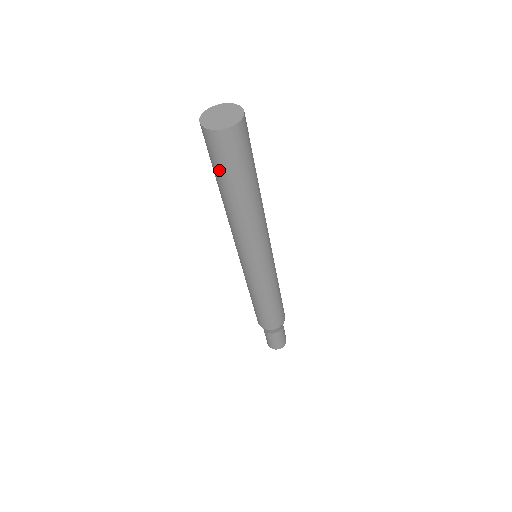
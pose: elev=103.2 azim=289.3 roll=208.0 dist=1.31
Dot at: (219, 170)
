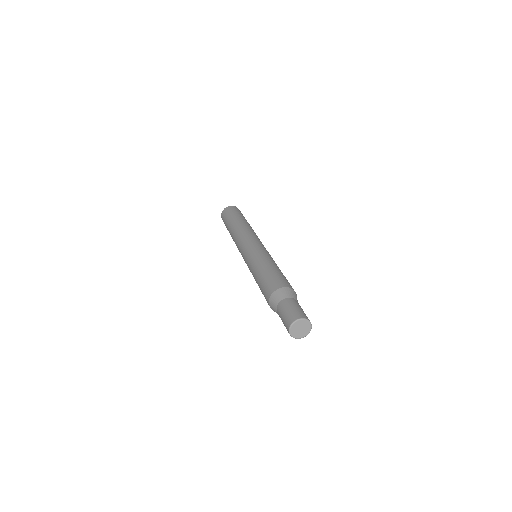
Dot at: (228, 218)
